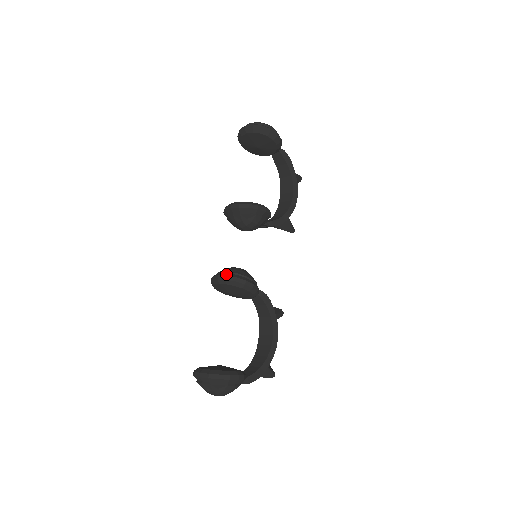
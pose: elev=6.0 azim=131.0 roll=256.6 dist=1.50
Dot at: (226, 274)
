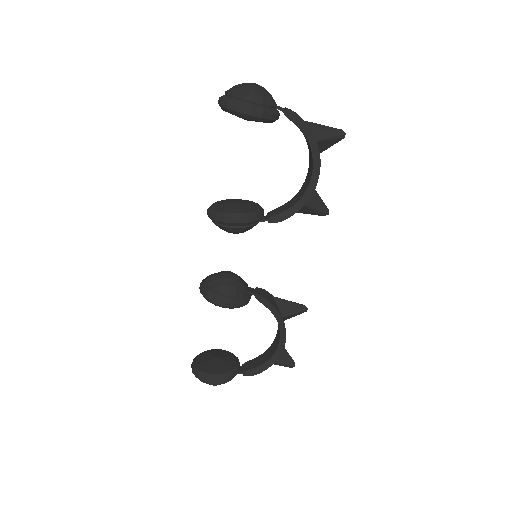
Dot at: (203, 286)
